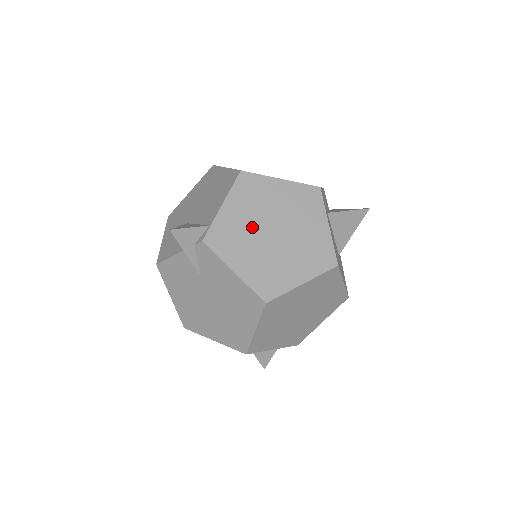
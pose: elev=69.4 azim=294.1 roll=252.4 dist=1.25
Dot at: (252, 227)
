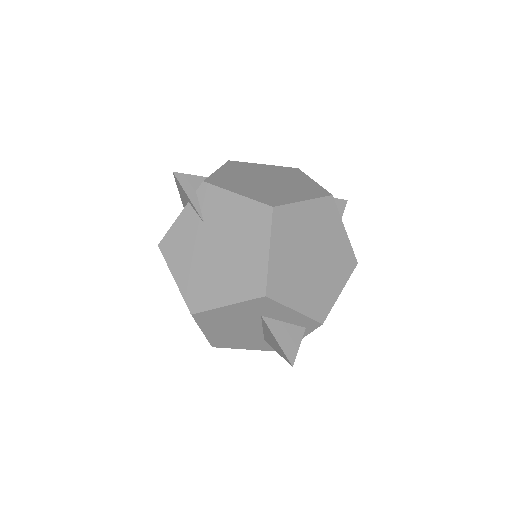
Dot at: (246, 178)
